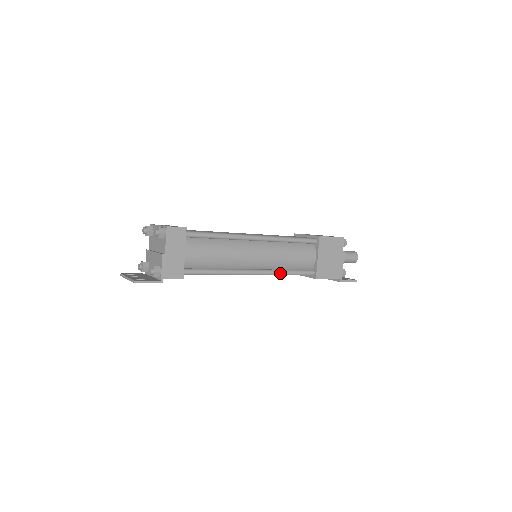
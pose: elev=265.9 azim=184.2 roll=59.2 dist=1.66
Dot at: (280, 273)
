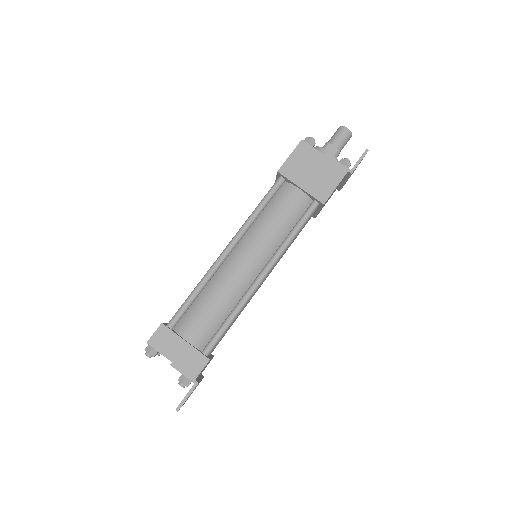
Dot at: (285, 245)
